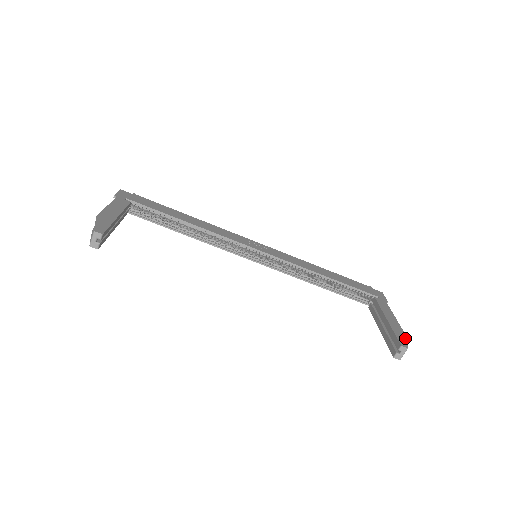
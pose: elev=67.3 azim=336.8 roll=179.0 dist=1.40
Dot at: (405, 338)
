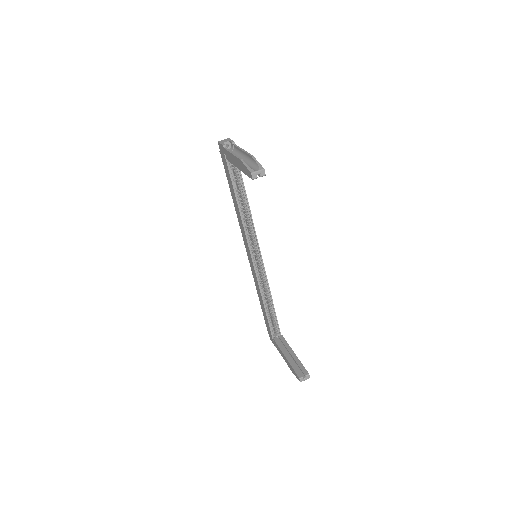
Dot at: occluded
